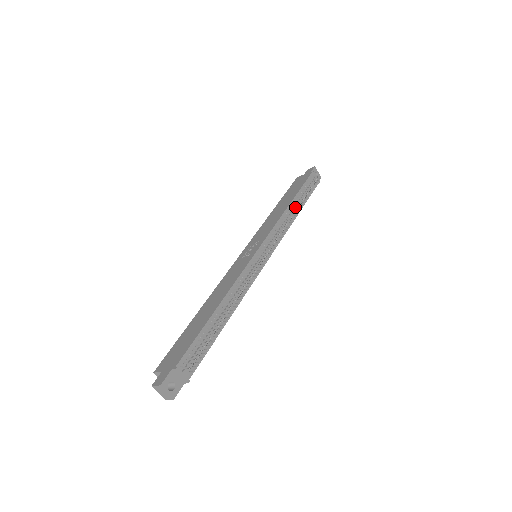
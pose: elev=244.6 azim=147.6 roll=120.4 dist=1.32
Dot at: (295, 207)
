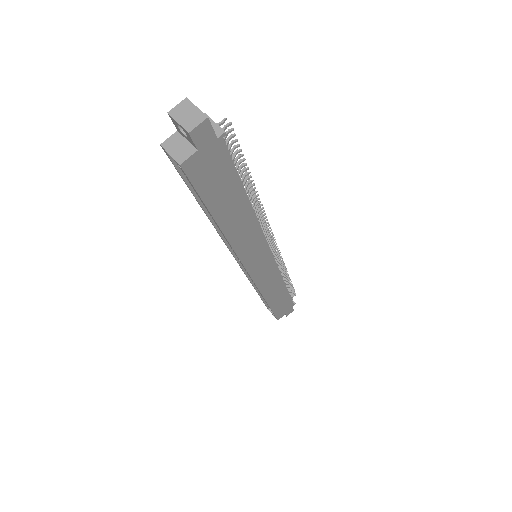
Dot at: occluded
